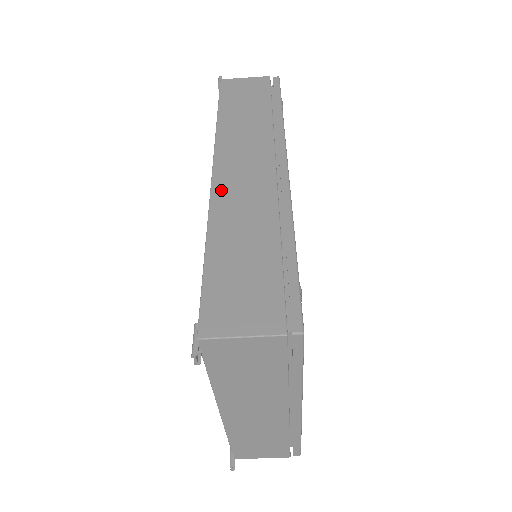
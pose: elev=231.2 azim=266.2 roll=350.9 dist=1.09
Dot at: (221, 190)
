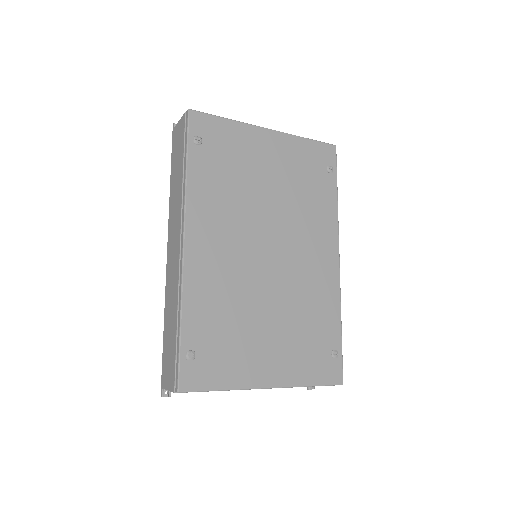
Dot at: (168, 272)
